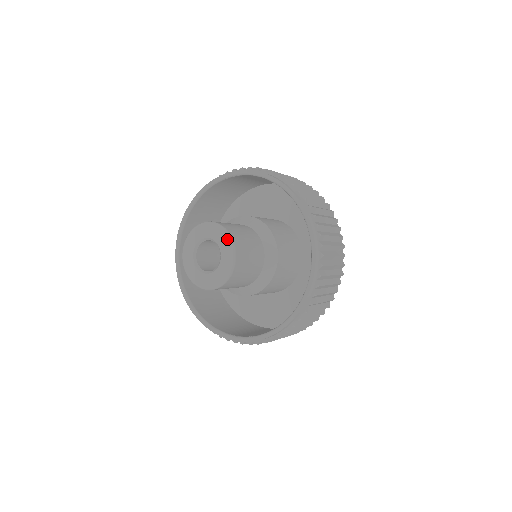
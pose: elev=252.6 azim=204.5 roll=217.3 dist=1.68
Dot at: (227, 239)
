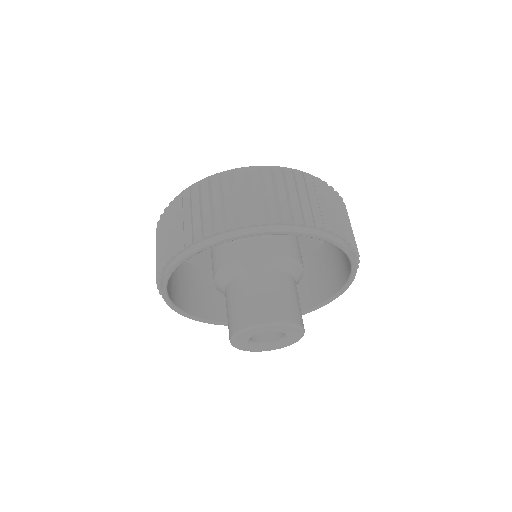
Dot at: (301, 335)
